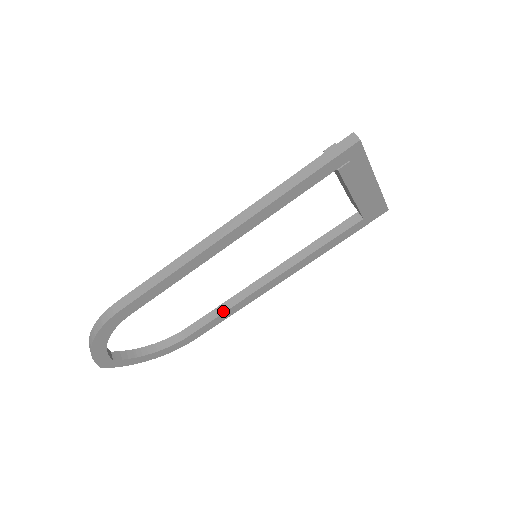
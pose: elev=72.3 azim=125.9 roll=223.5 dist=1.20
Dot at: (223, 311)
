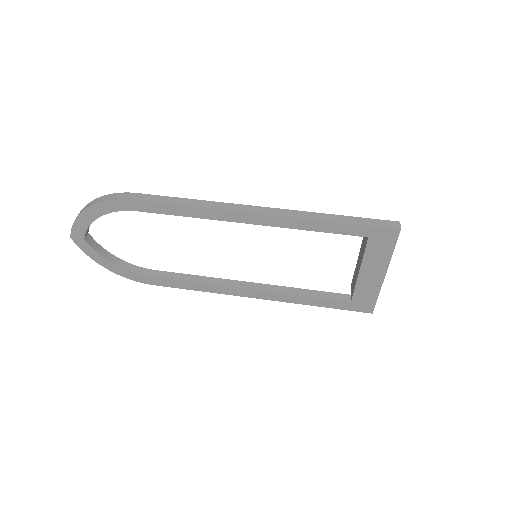
Dot at: (193, 280)
